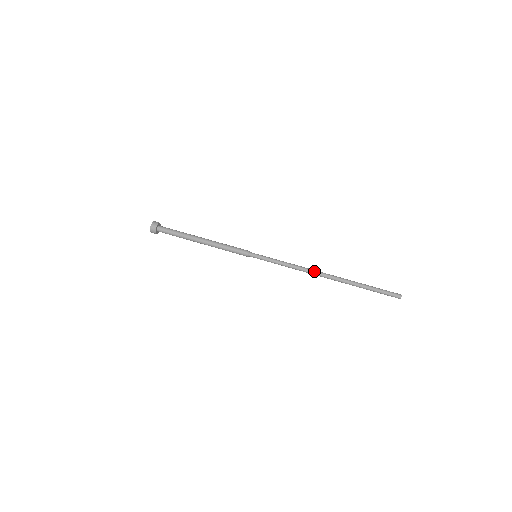
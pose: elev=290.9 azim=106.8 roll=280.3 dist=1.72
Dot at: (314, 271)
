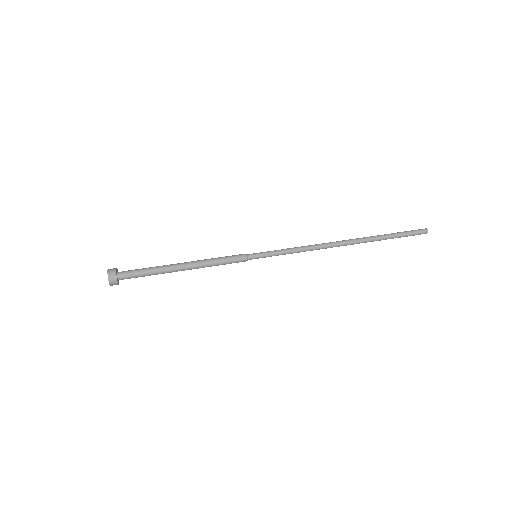
Dot at: (328, 243)
